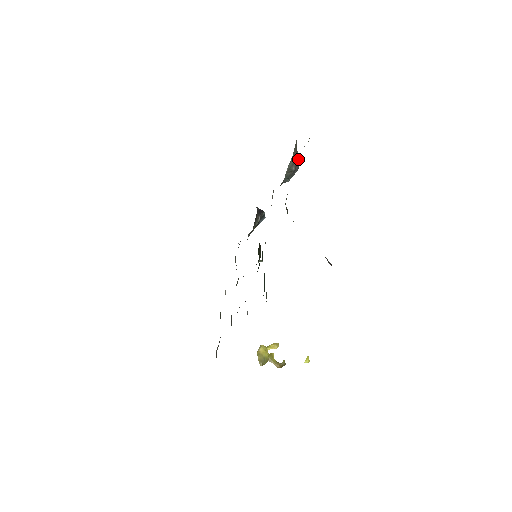
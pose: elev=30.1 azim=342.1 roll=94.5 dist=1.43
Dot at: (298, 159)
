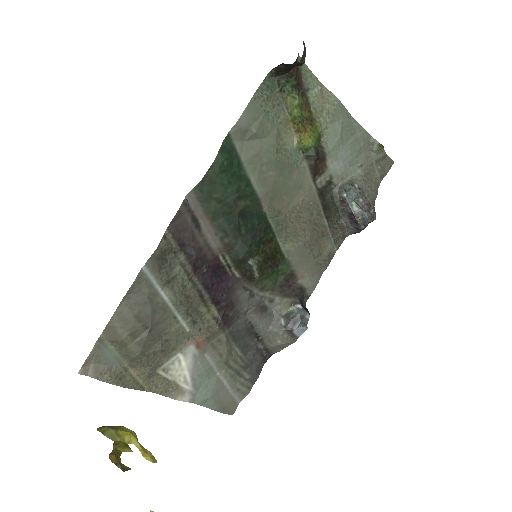
Dot at: (370, 202)
